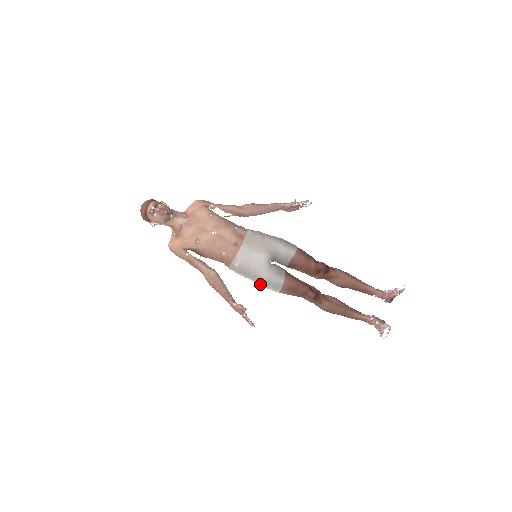
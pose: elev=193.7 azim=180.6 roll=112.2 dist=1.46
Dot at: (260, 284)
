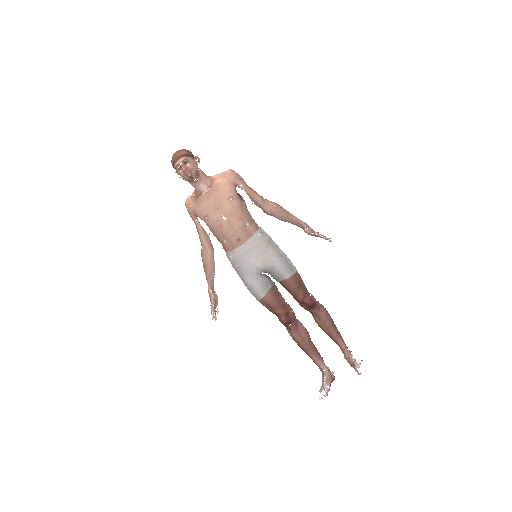
Dot at: (244, 284)
